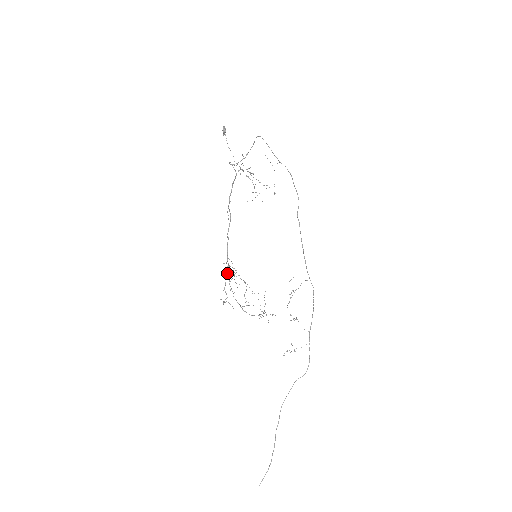
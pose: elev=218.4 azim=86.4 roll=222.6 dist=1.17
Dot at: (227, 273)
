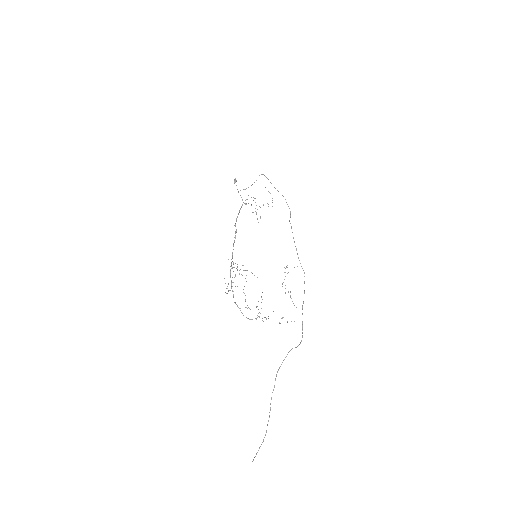
Dot at: (230, 276)
